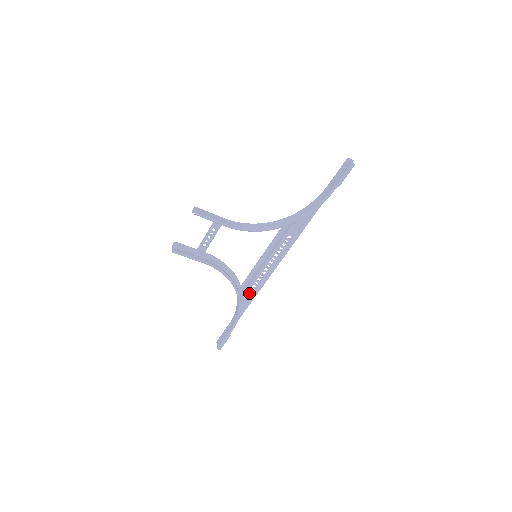
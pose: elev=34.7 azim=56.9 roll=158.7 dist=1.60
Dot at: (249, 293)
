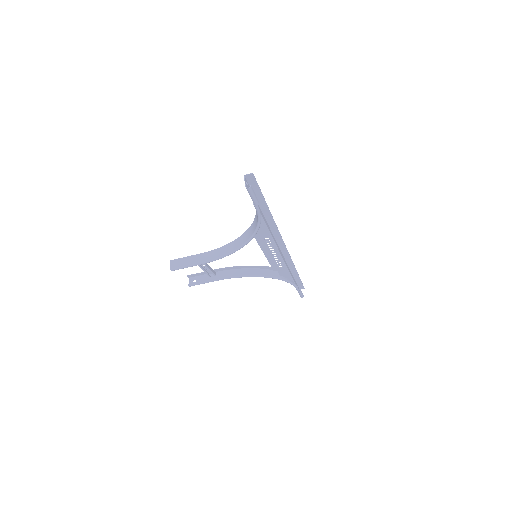
Dot at: (282, 270)
